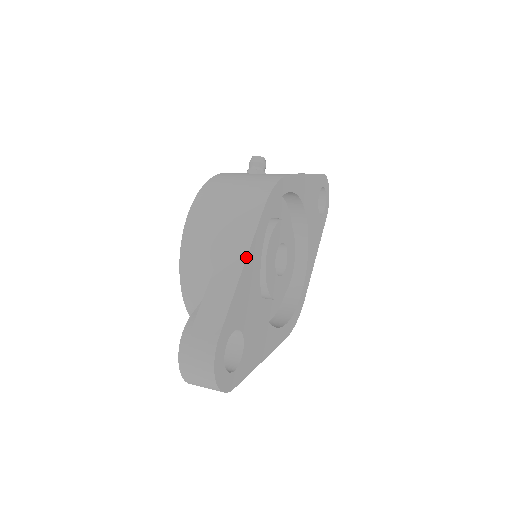
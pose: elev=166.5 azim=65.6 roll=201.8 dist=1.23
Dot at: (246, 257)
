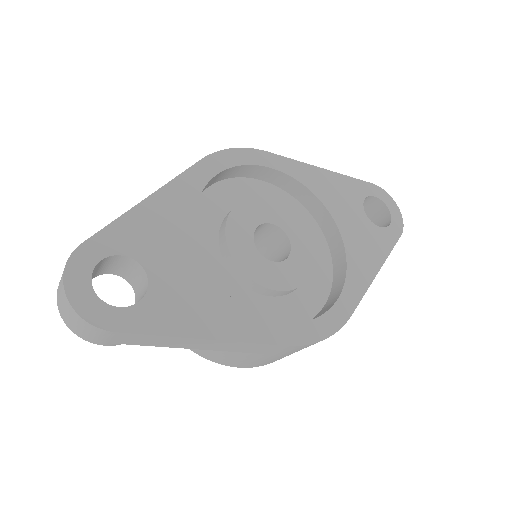
Dot at: (157, 190)
